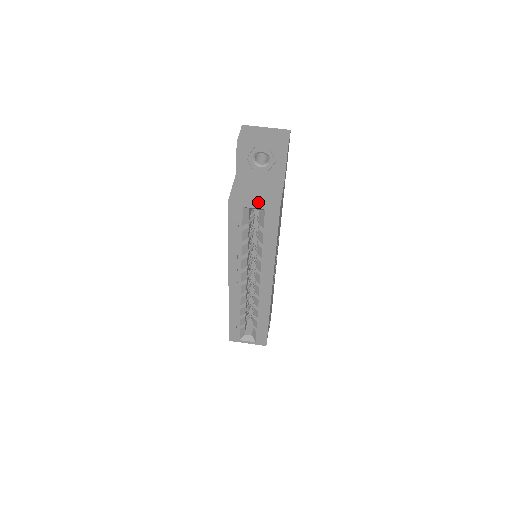
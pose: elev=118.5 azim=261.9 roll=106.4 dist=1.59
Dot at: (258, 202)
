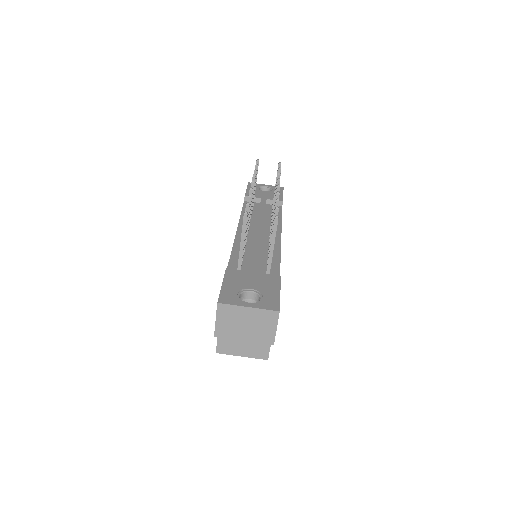
Dot at: (246, 355)
